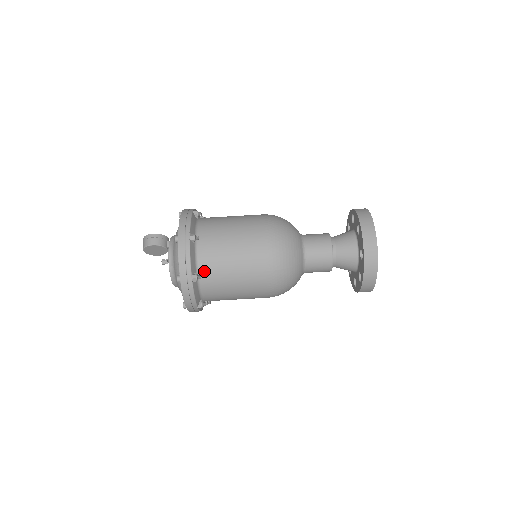
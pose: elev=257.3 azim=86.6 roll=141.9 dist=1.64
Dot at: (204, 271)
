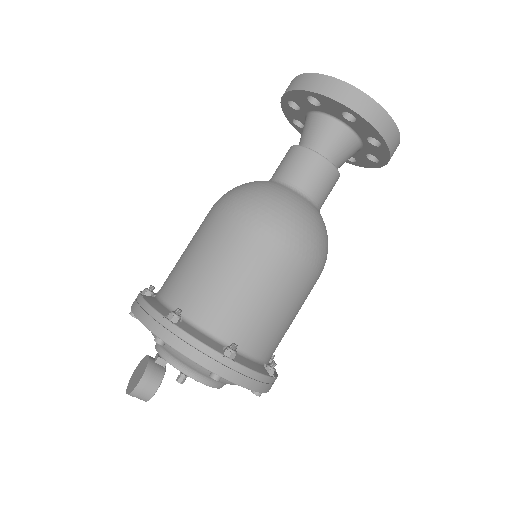
Dot at: (267, 353)
